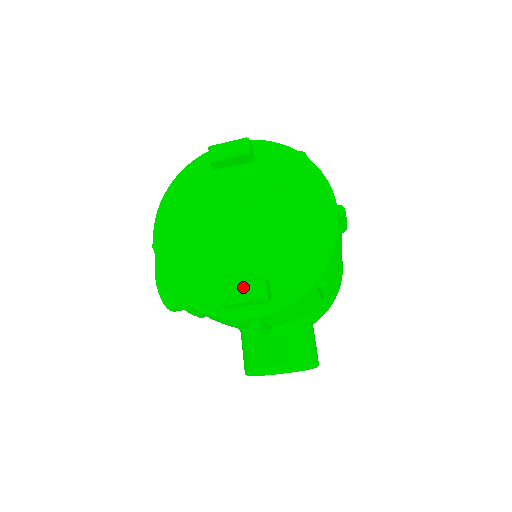
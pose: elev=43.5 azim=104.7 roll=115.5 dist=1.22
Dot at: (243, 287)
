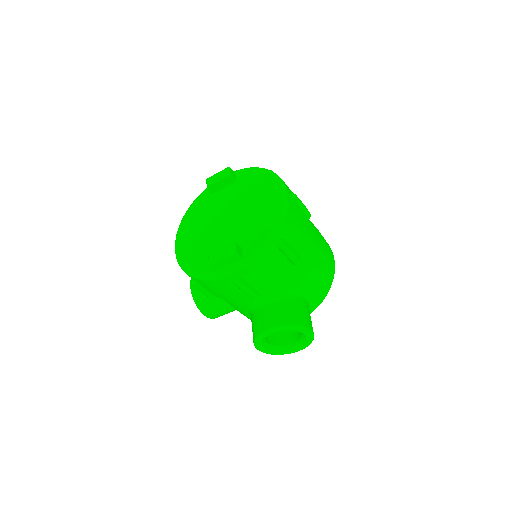
Dot at: (221, 251)
